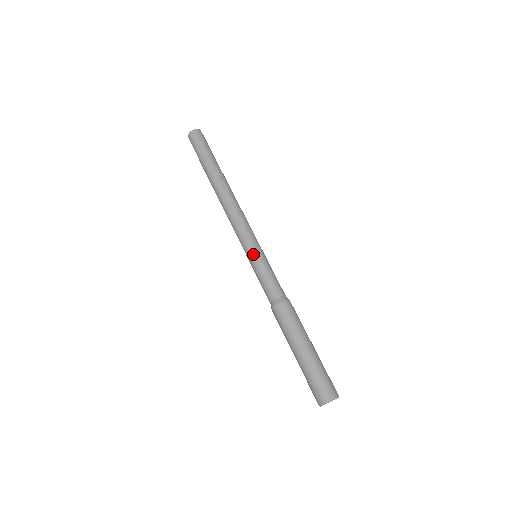
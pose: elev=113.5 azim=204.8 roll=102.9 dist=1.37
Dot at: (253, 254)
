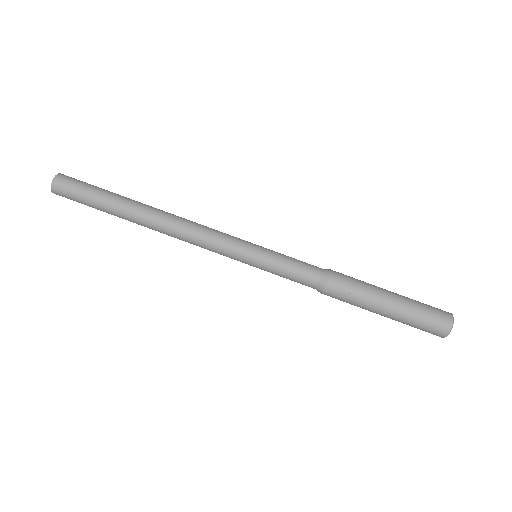
Dot at: (257, 250)
